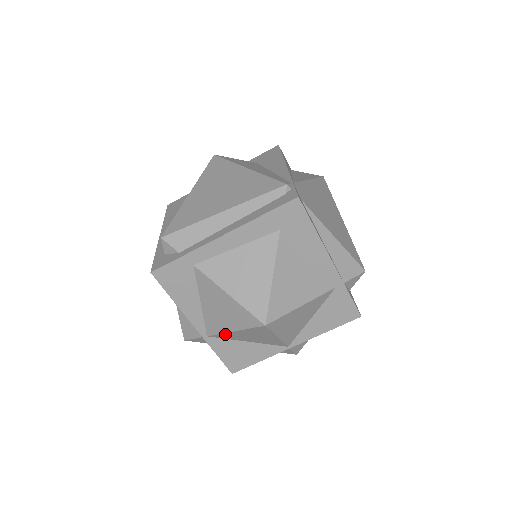
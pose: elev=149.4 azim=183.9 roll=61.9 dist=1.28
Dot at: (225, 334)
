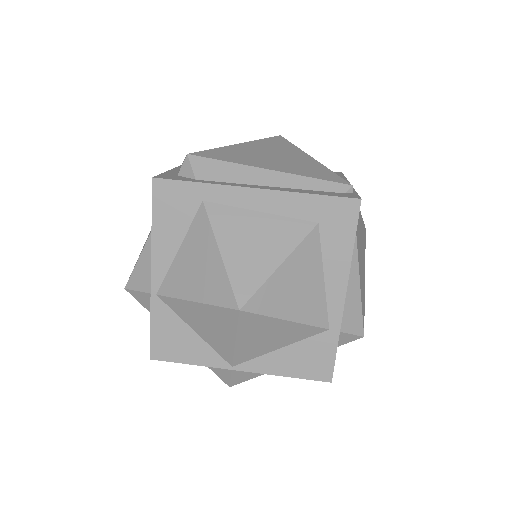
Dot at: (180, 302)
